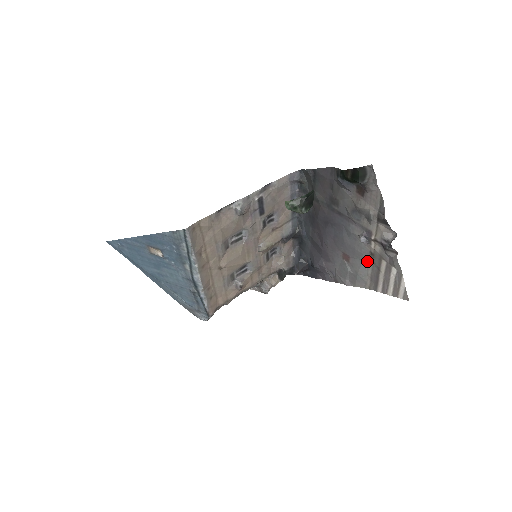
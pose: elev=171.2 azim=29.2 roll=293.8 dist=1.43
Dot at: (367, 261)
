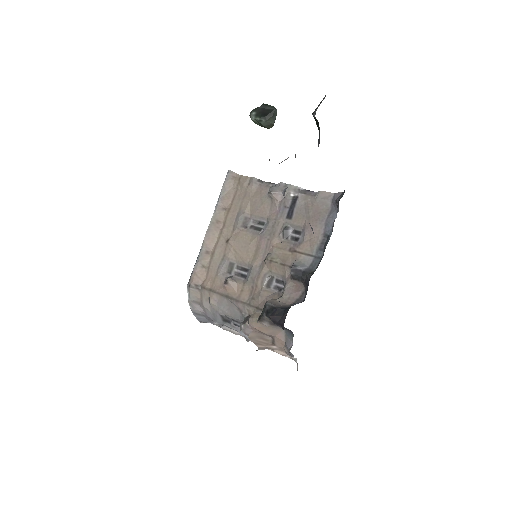
Dot at: occluded
